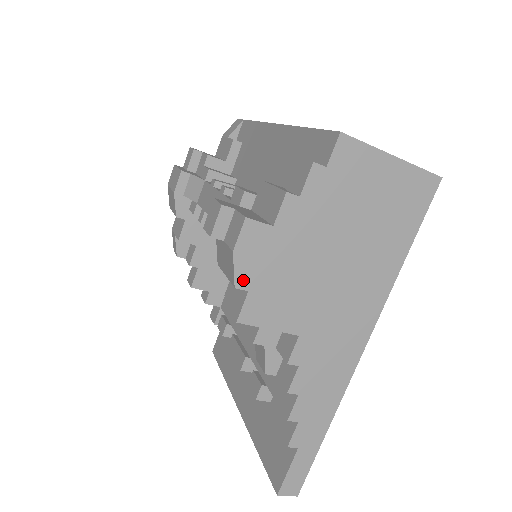
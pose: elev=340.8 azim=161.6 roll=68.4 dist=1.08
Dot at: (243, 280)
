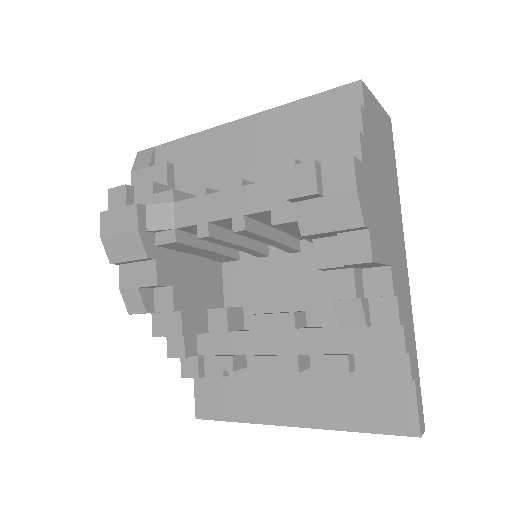
Dot at: (365, 218)
